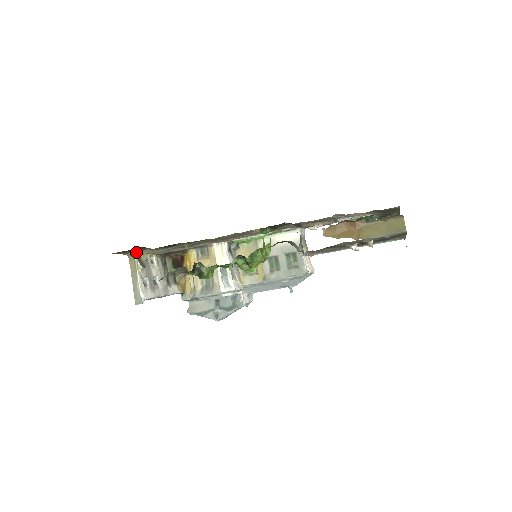
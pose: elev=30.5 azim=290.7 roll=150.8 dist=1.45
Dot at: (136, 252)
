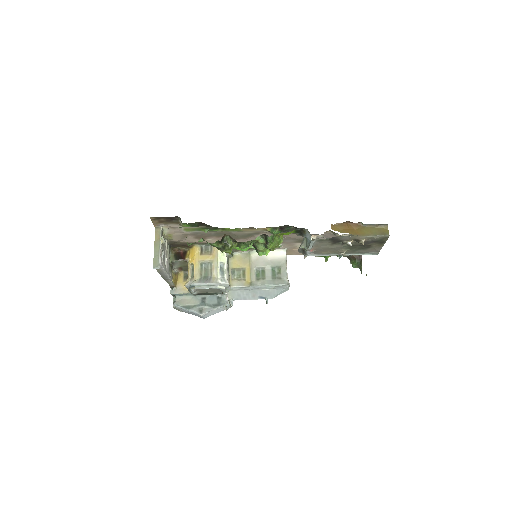
Dot at: (163, 226)
